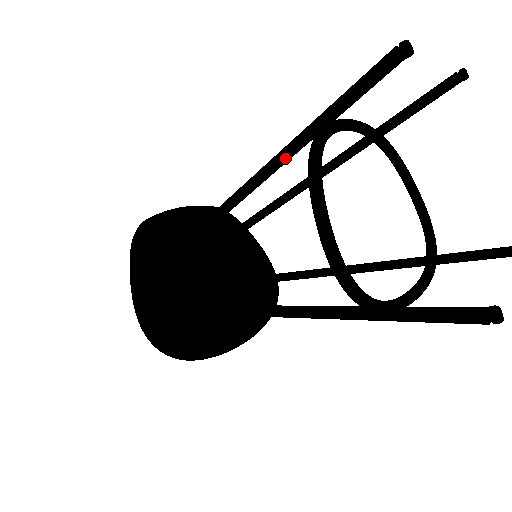
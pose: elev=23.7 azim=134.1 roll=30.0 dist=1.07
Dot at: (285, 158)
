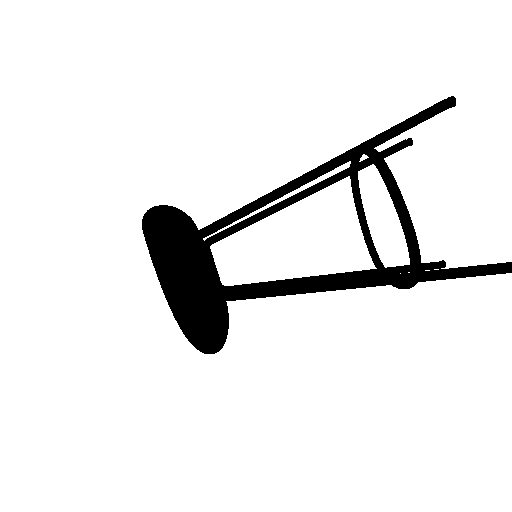
Dot at: (344, 161)
